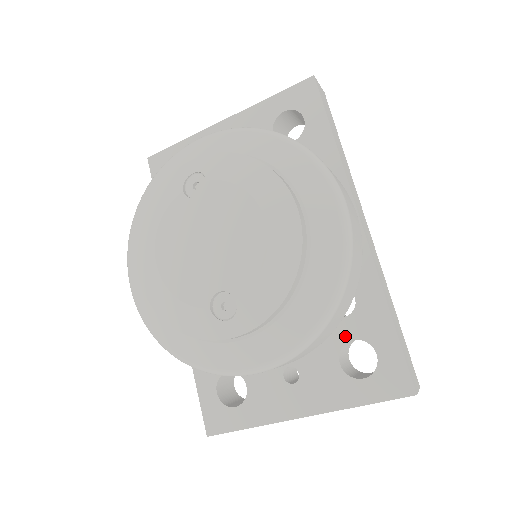
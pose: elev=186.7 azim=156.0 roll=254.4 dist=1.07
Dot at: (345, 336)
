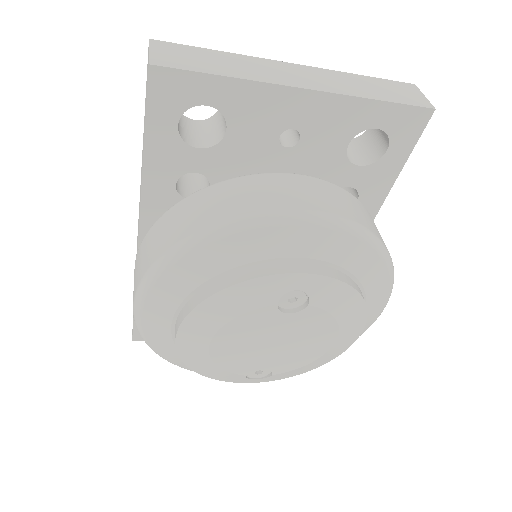
Dot at: occluded
